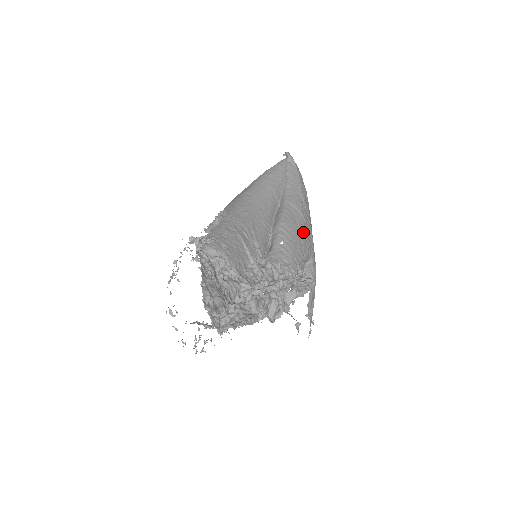
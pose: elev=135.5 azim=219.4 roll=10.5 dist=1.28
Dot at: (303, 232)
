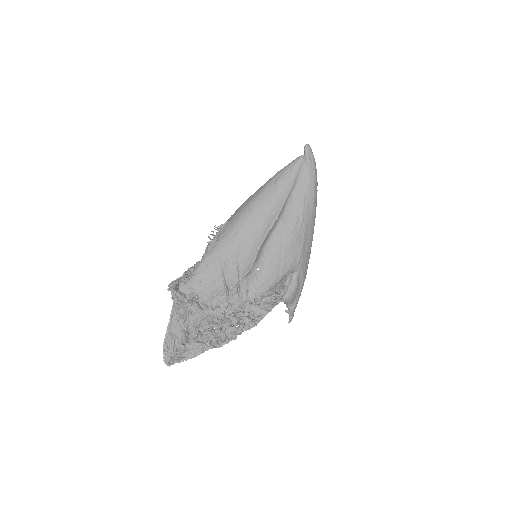
Dot at: (287, 253)
